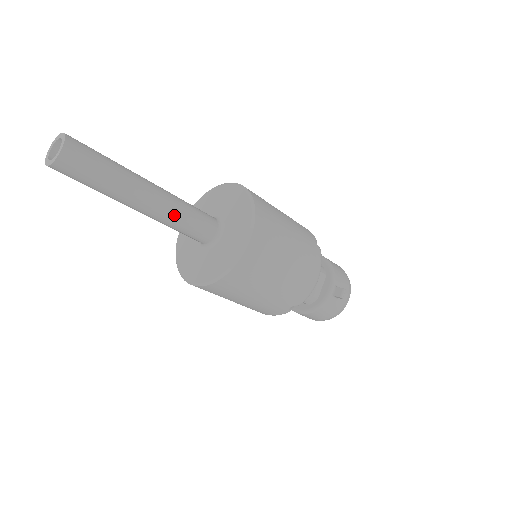
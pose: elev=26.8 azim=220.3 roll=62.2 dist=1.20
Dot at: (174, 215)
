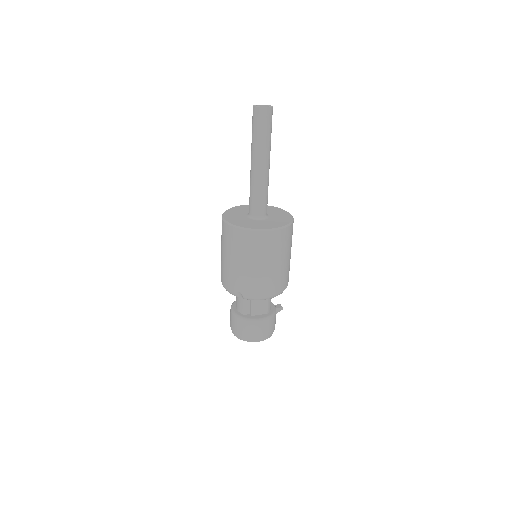
Dot at: (268, 182)
